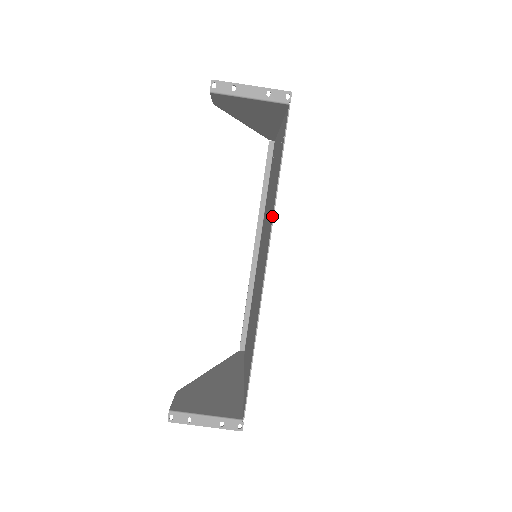
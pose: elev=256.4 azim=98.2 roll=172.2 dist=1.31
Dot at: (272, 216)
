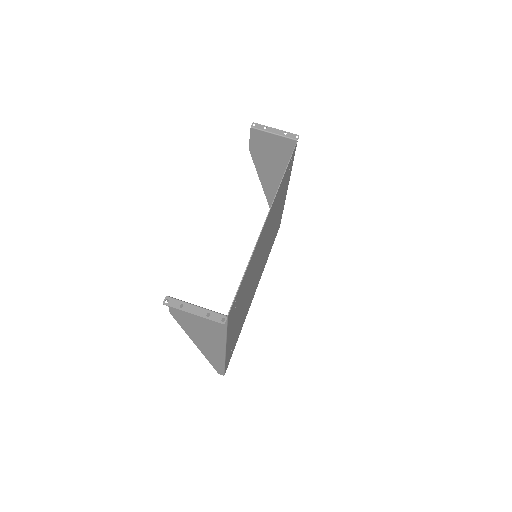
Dot at: (277, 191)
